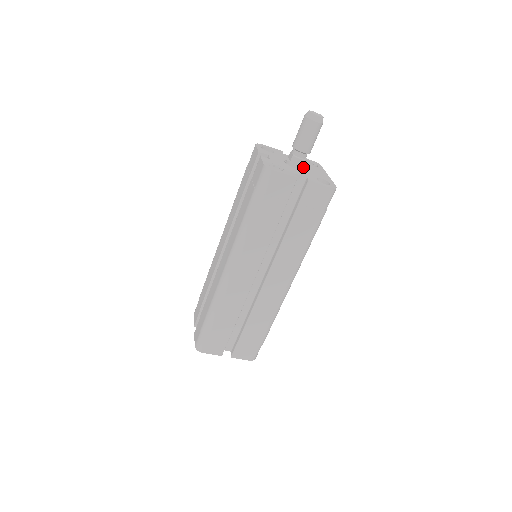
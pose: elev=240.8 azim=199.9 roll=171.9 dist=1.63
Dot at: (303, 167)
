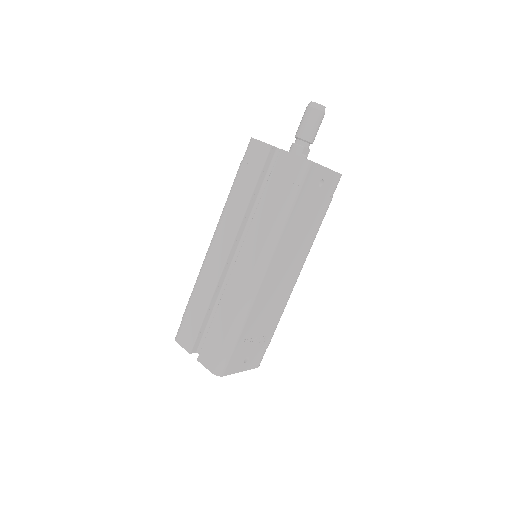
Dot at: (300, 155)
